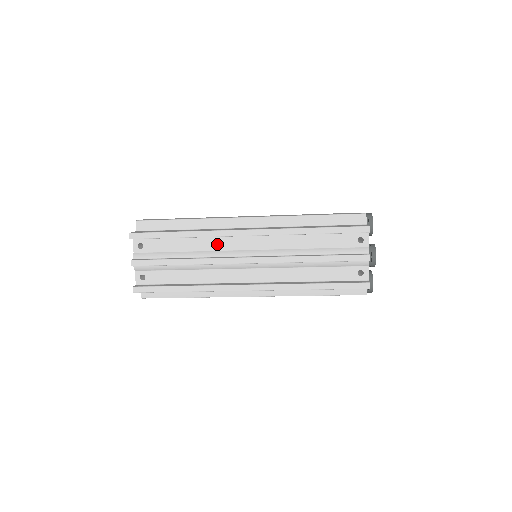
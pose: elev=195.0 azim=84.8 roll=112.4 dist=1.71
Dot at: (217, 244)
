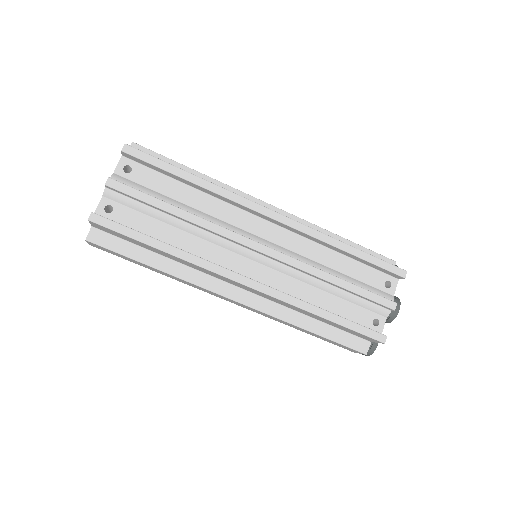
Dot at: (227, 213)
